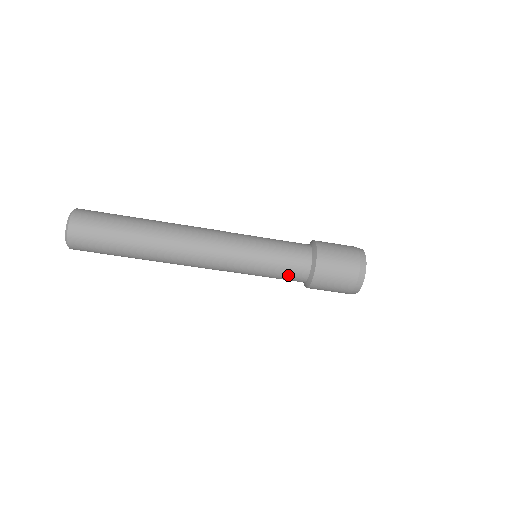
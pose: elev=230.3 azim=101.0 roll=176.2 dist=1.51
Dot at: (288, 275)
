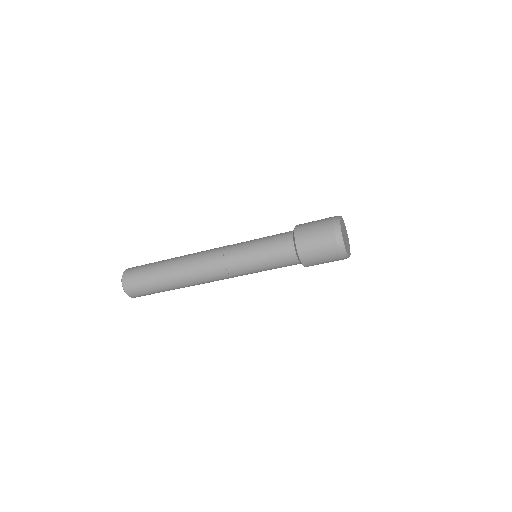
Dot at: (281, 261)
